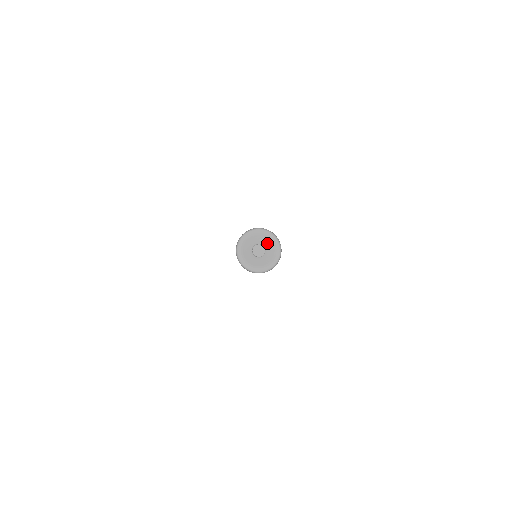
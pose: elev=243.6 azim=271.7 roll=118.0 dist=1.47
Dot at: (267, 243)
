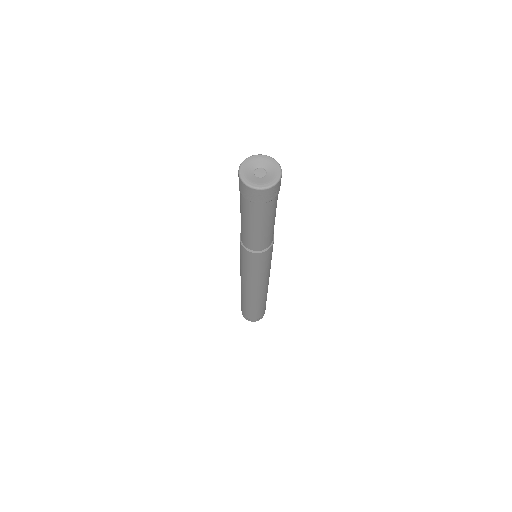
Dot at: (268, 166)
